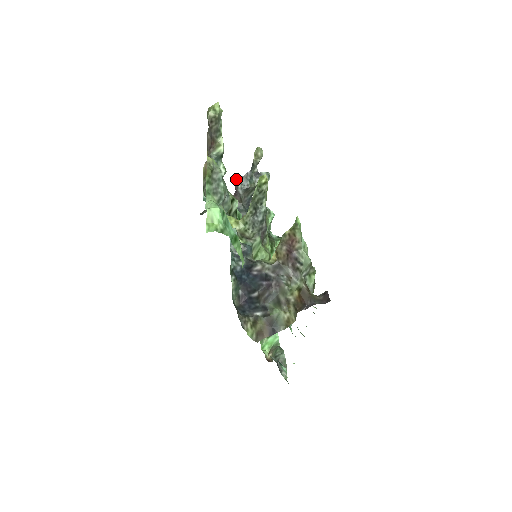
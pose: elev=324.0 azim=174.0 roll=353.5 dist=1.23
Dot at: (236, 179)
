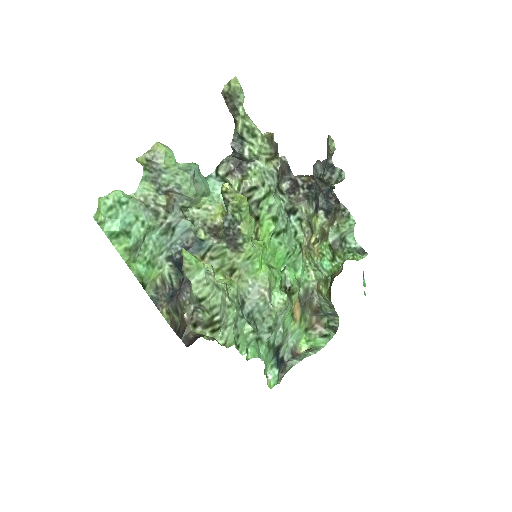
Dot at: (316, 161)
